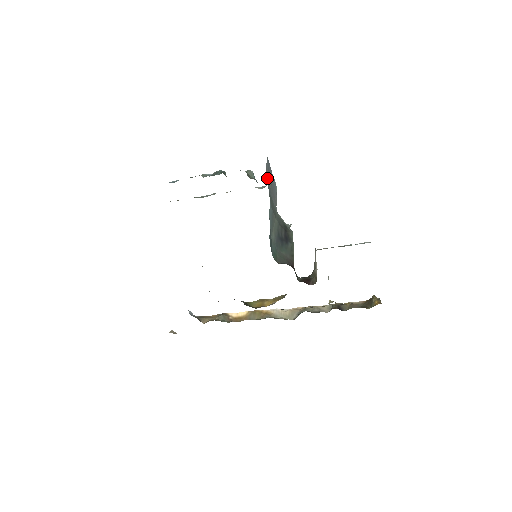
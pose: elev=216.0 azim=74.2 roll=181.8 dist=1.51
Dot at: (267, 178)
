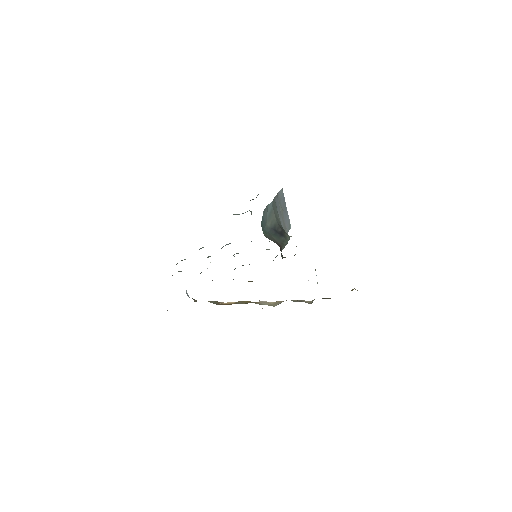
Dot at: (276, 195)
